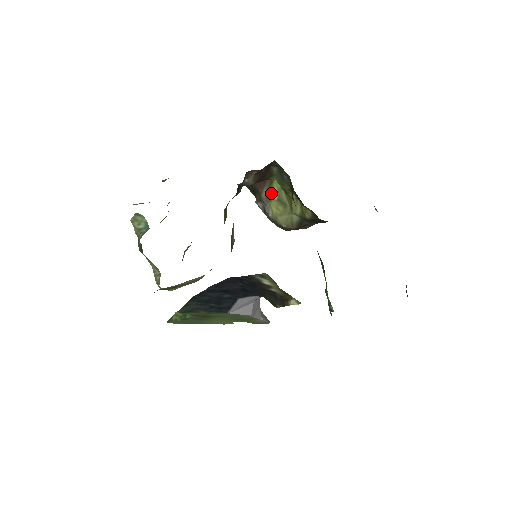
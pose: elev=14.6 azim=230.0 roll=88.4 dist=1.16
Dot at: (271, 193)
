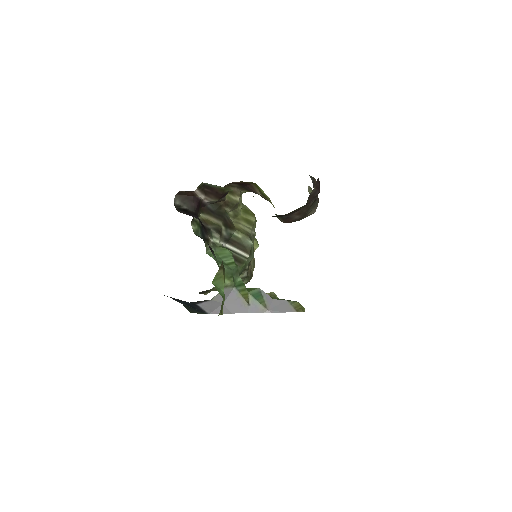
Dot at: (263, 194)
